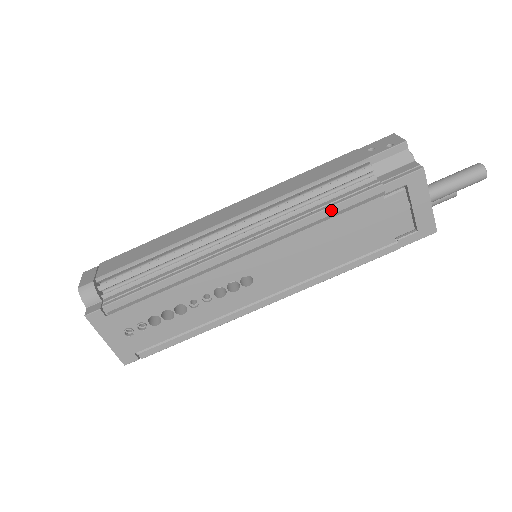
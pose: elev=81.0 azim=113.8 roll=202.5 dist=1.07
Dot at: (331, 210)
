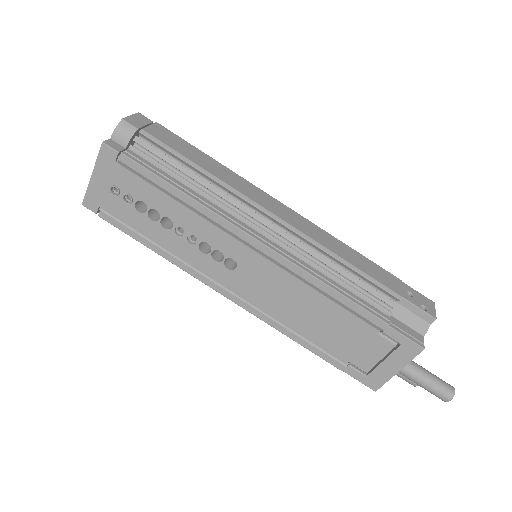
Dot at: (340, 297)
